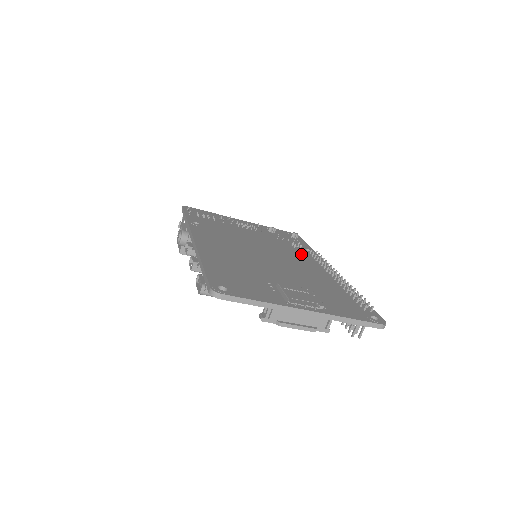
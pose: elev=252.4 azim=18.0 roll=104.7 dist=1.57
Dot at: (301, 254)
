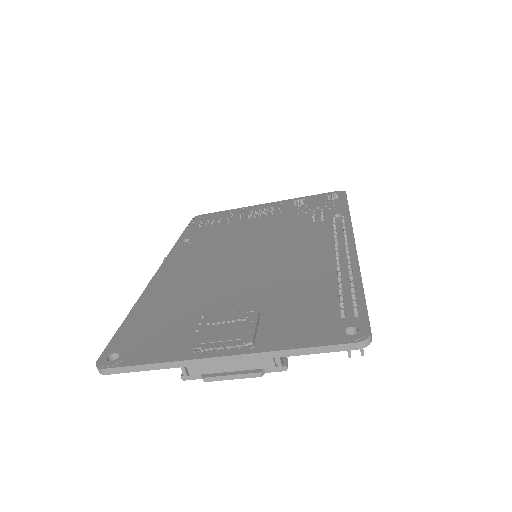
Dot at: (316, 230)
